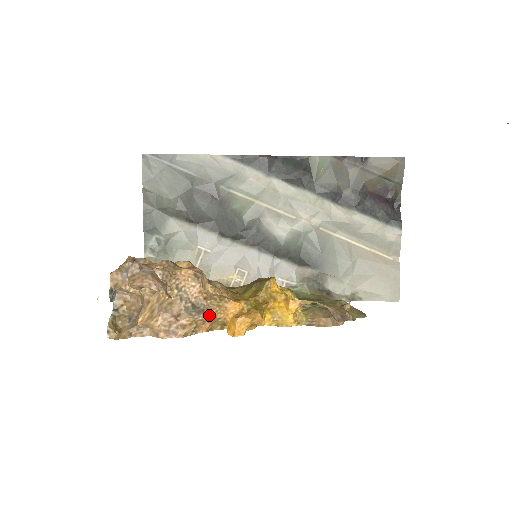
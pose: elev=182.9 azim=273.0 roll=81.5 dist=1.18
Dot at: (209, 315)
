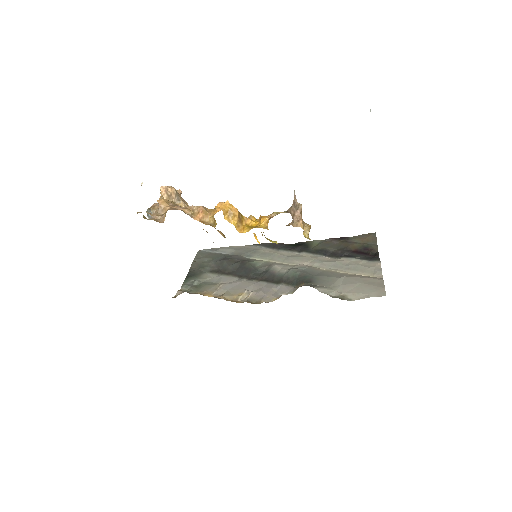
Dot at: (203, 207)
